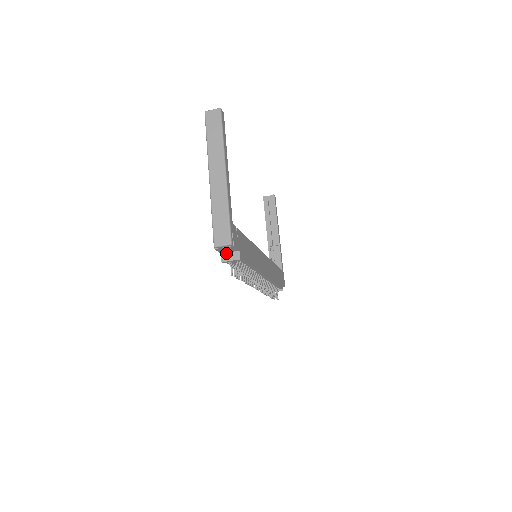
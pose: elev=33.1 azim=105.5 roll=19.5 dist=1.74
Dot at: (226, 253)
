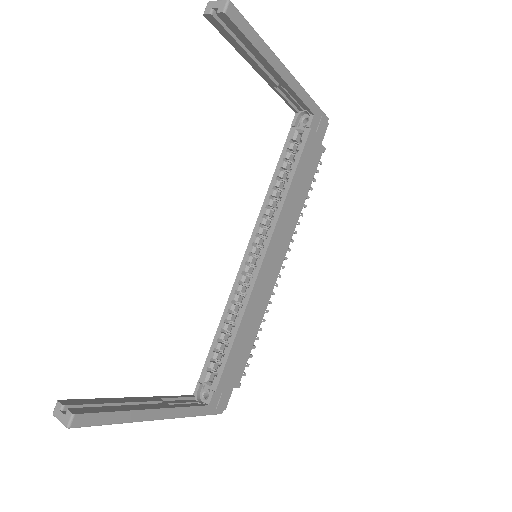
Dot at: occluded
